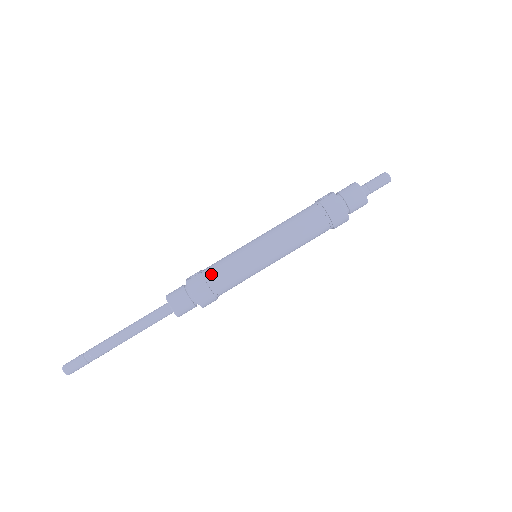
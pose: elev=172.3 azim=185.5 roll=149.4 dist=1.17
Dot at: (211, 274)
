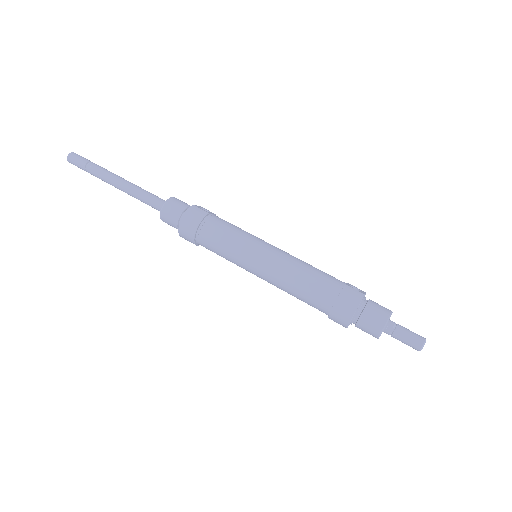
Dot at: (211, 222)
